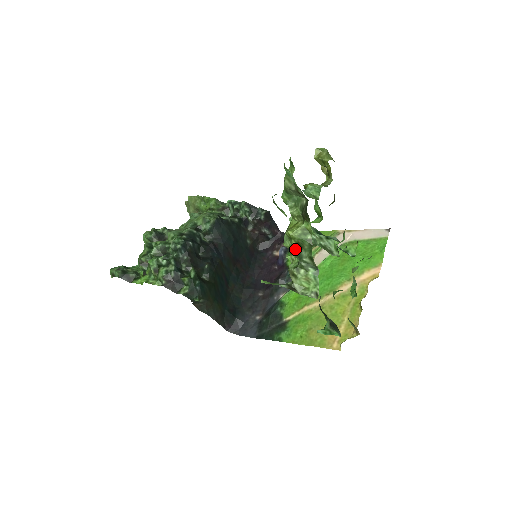
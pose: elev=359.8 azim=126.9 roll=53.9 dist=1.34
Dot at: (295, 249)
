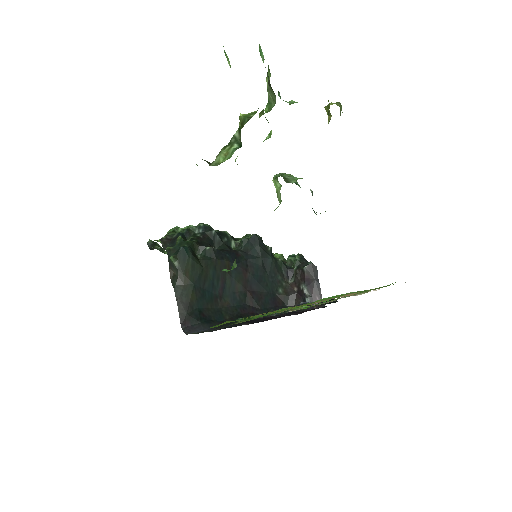
Dot at: occluded
